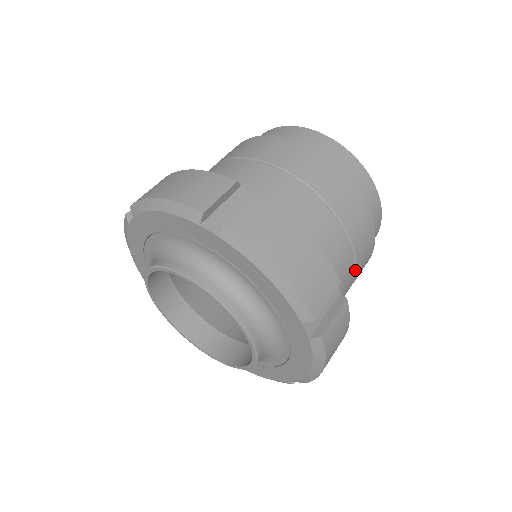
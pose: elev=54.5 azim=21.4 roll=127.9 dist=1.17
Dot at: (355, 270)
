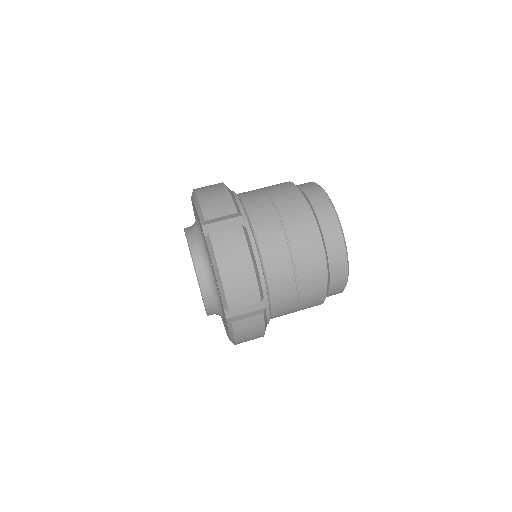
Dot at: (298, 302)
